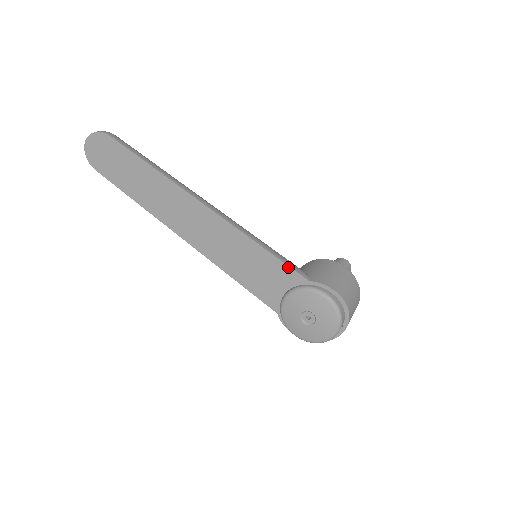
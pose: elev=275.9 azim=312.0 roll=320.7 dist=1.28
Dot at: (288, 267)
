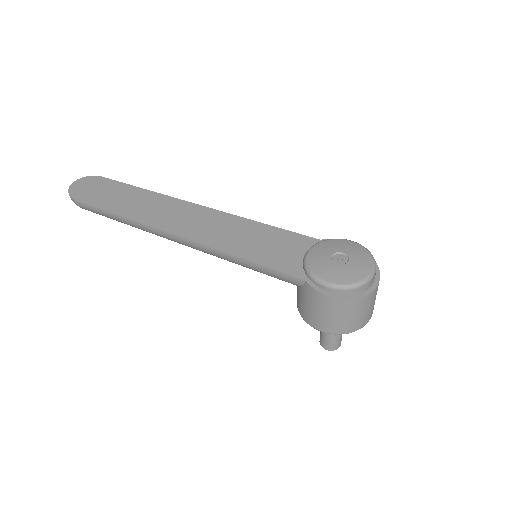
Dot at: (296, 234)
